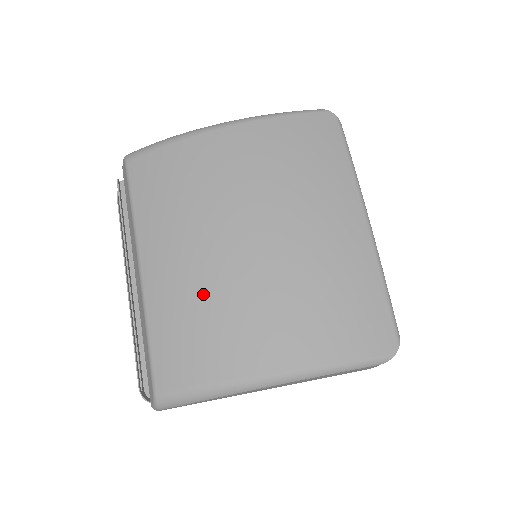
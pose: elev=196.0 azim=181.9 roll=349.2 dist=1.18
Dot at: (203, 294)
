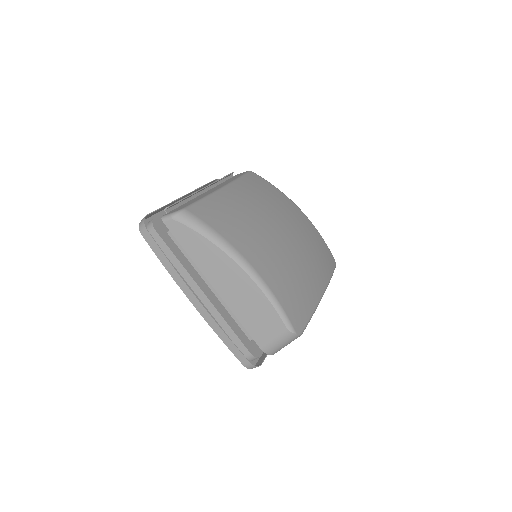
Dot at: (248, 216)
